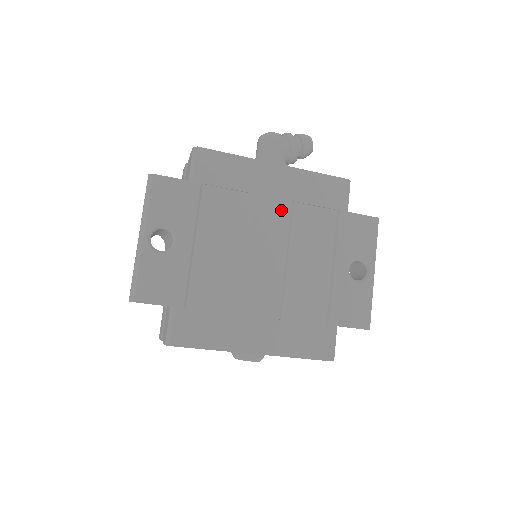
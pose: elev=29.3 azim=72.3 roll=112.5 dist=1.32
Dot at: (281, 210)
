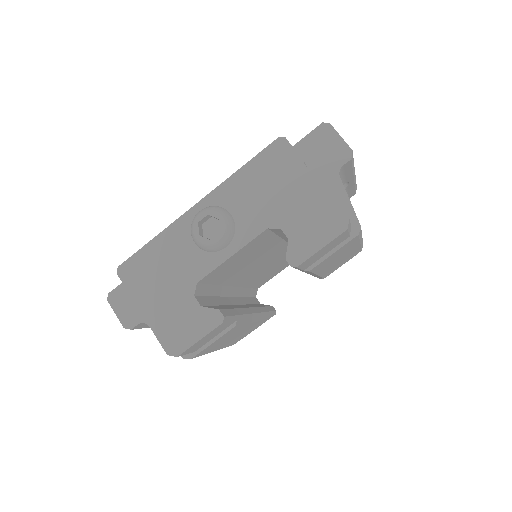
Dot at: occluded
